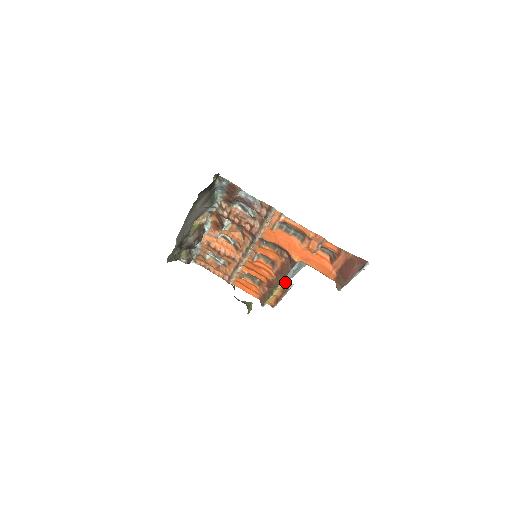
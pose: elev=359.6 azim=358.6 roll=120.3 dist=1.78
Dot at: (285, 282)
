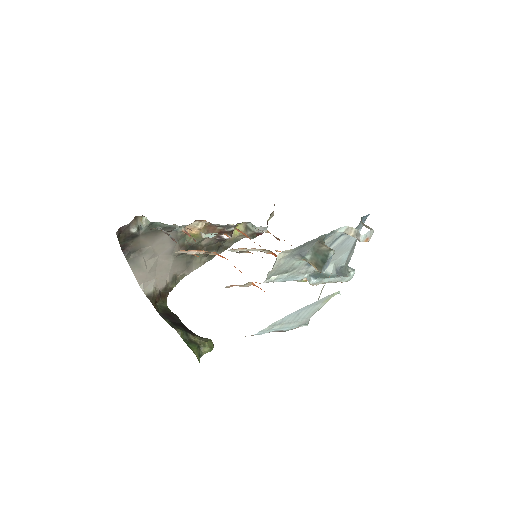
Dot at: (304, 278)
